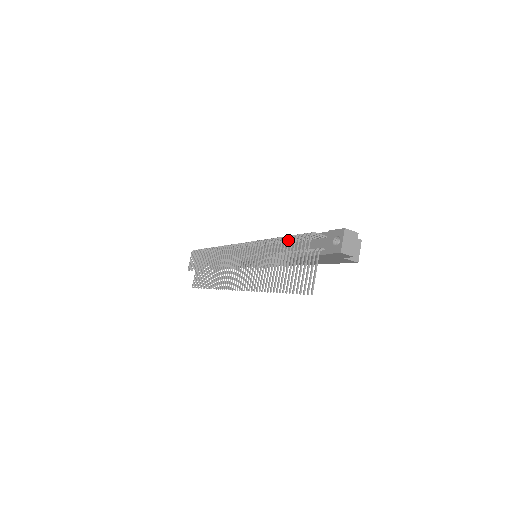
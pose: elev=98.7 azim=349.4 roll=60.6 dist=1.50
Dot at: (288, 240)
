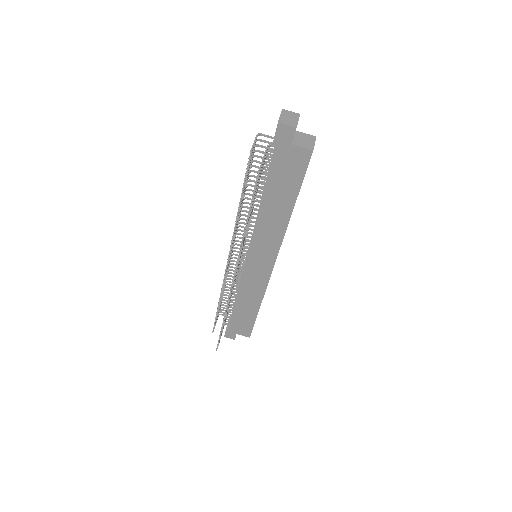
Dot at: occluded
